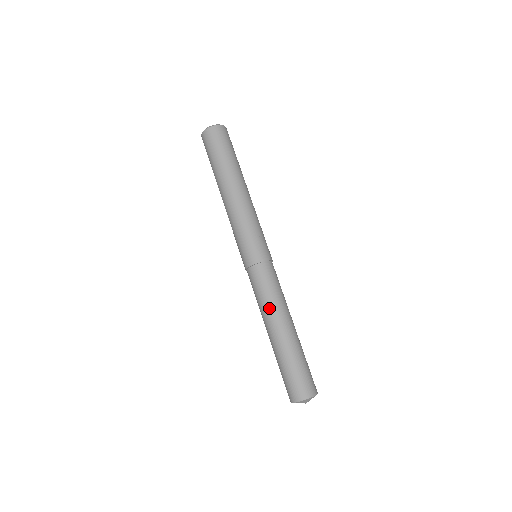
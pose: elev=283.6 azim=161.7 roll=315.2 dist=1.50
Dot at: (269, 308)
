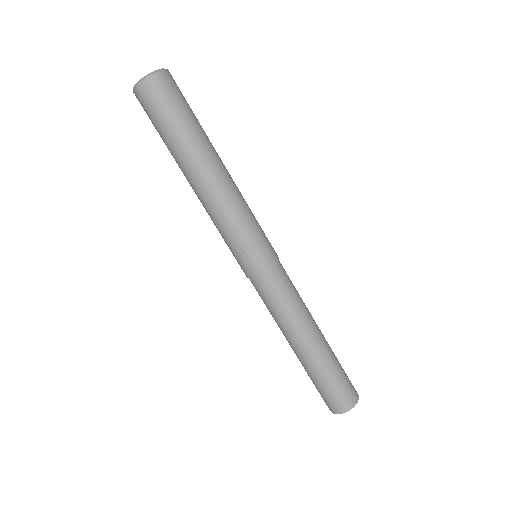
Dot at: (278, 325)
